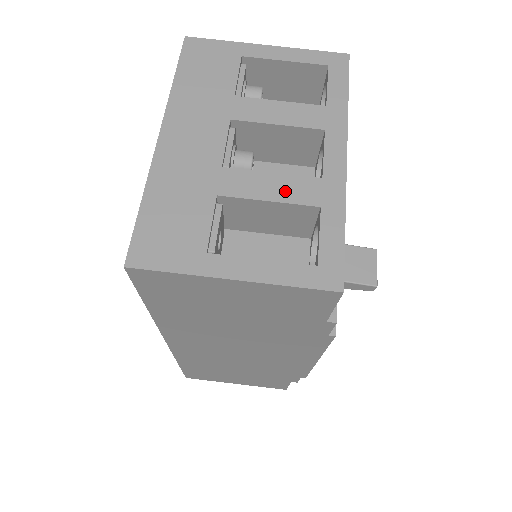
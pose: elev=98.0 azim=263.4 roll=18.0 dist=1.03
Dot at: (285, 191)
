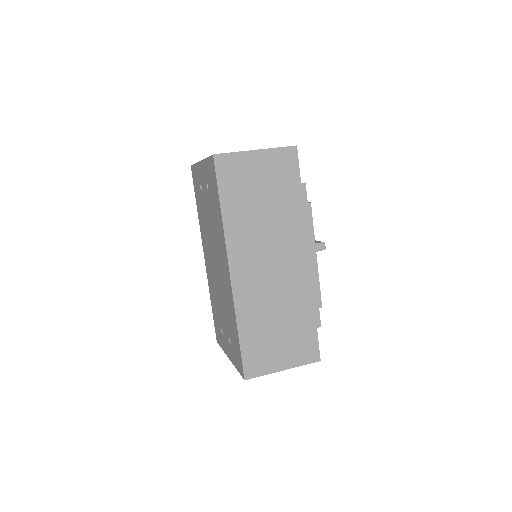
Dot at: occluded
